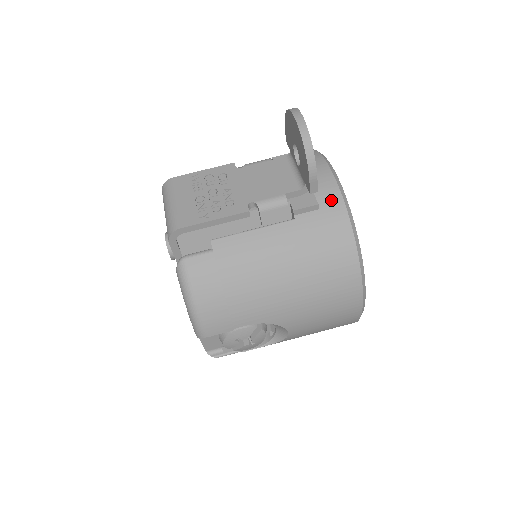
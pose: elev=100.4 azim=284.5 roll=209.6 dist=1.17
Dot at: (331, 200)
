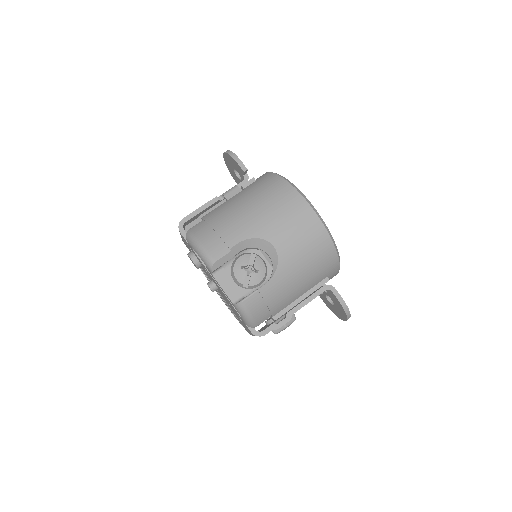
Dot at: (262, 176)
